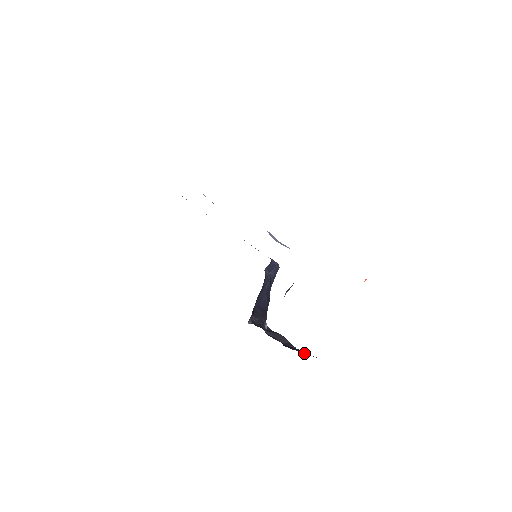
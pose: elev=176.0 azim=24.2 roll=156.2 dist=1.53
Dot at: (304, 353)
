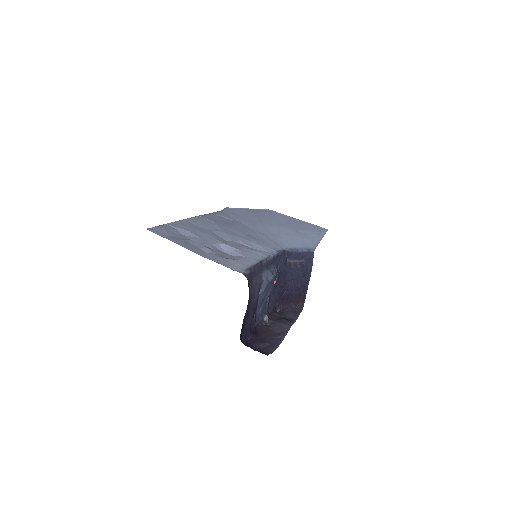
Dot at: (268, 345)
